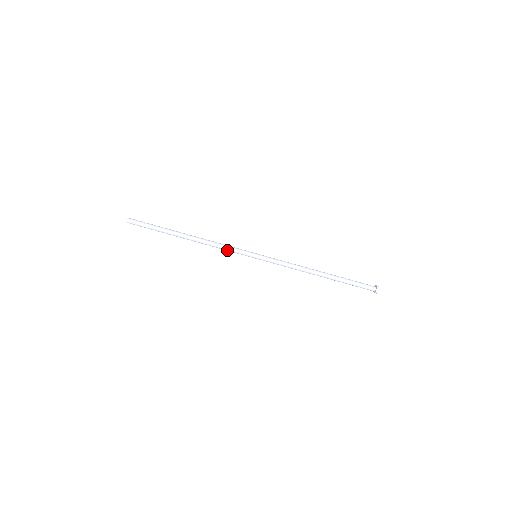
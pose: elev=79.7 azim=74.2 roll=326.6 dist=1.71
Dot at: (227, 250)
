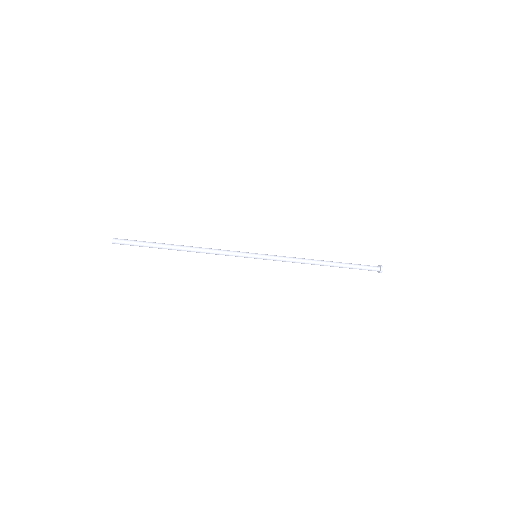
Dot at: (225, 254)
